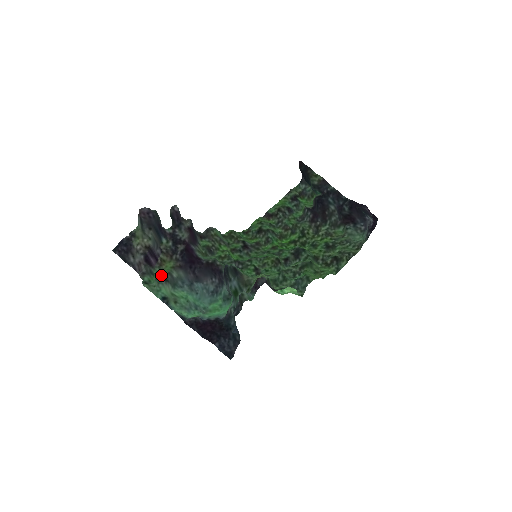
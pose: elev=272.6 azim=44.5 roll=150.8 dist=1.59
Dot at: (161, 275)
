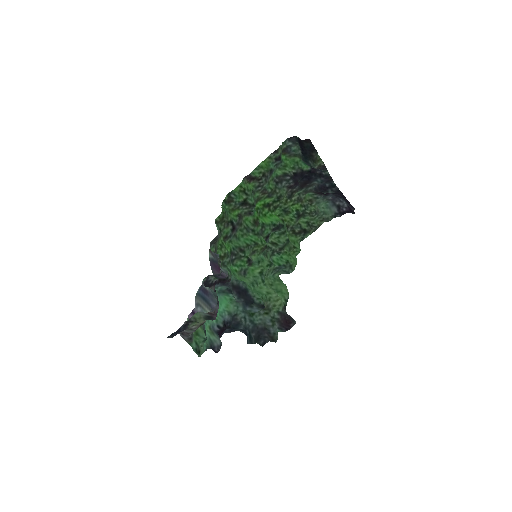
Dot at: (204, 332)
